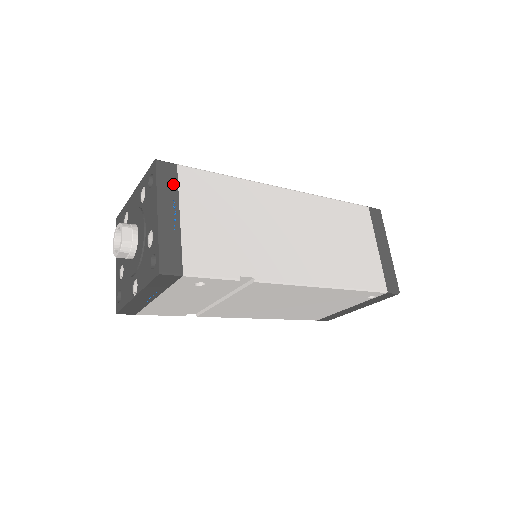
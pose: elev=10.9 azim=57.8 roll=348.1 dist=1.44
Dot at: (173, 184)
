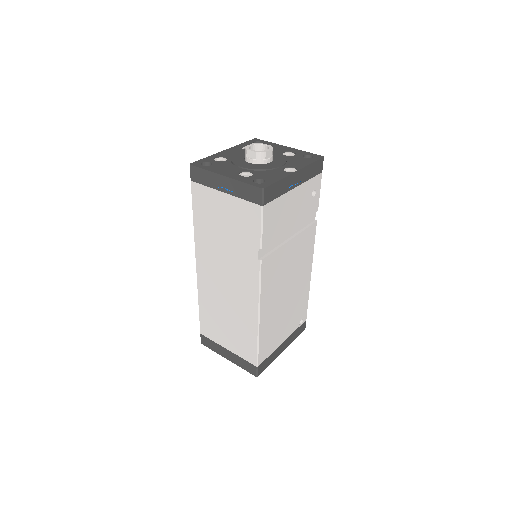
Dot at: occluded
